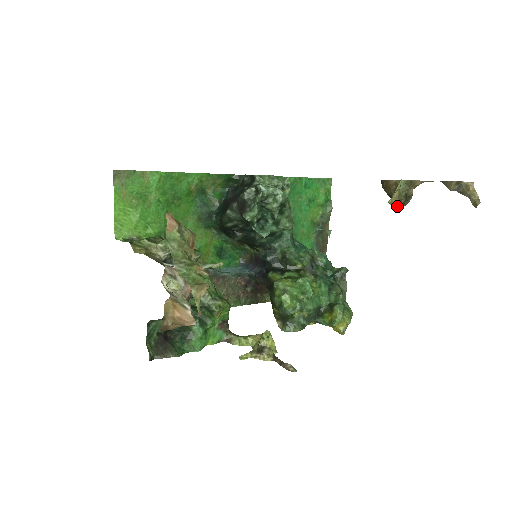
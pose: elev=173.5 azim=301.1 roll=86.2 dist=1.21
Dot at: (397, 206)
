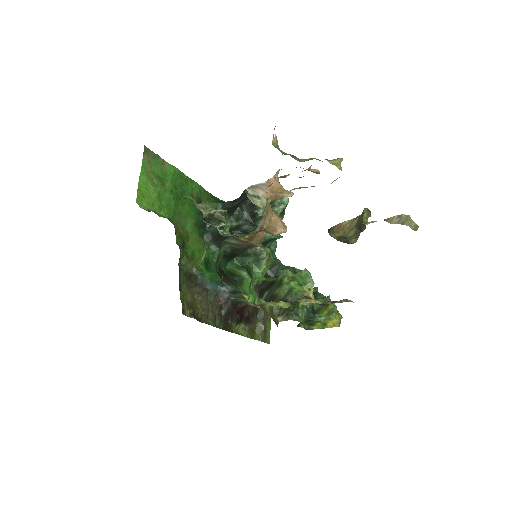
Dot at: (368, 222)
